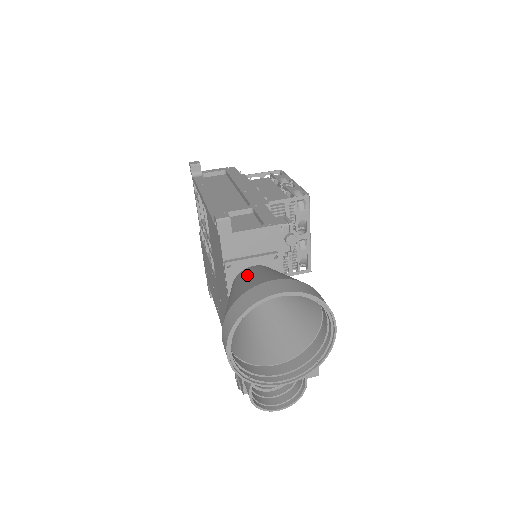
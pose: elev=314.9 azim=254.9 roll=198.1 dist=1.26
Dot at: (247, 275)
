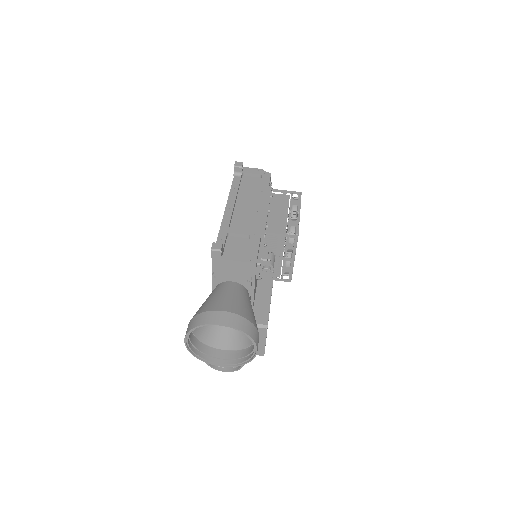
Dot at: (220, 292)
